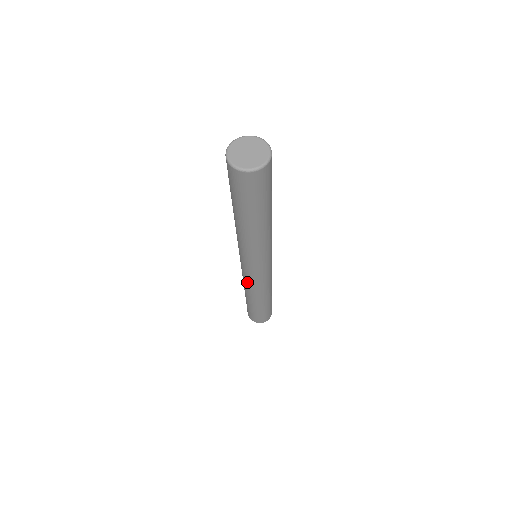
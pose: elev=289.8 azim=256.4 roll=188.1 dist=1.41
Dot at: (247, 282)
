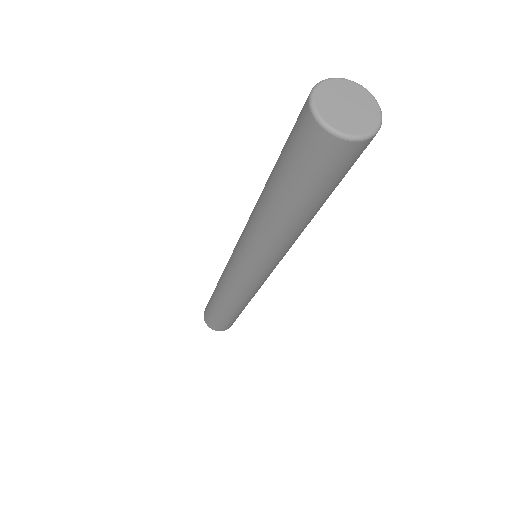
Dot at: (225, 274)
